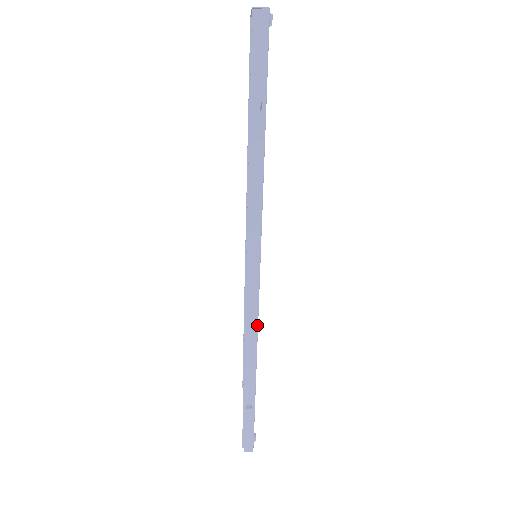
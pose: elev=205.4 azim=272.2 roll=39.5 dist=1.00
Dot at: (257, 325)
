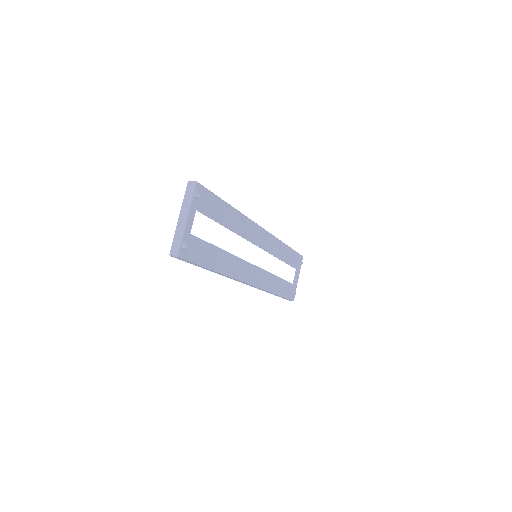
Dot at: (262, 289)
